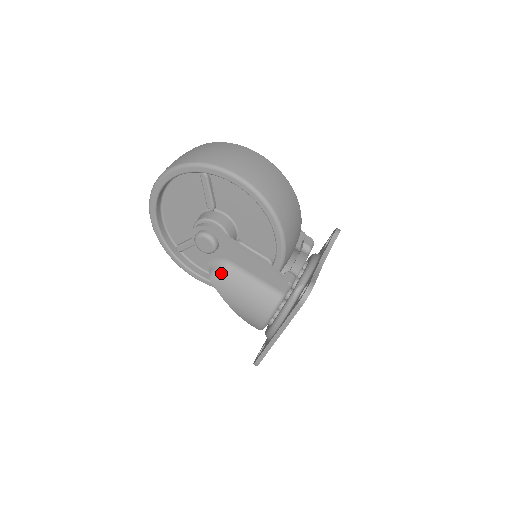
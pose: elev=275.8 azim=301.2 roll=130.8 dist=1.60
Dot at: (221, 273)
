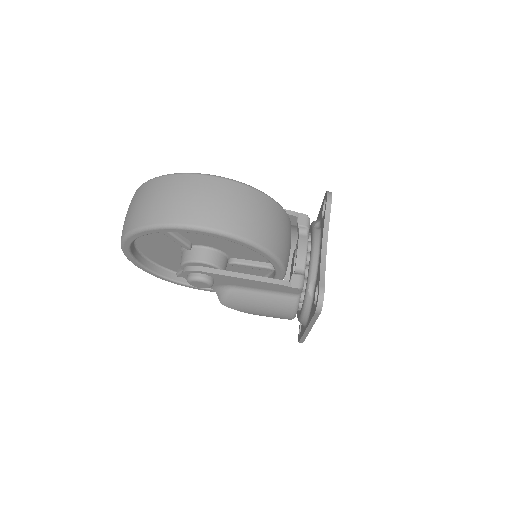
Dot at: (229, 297)
